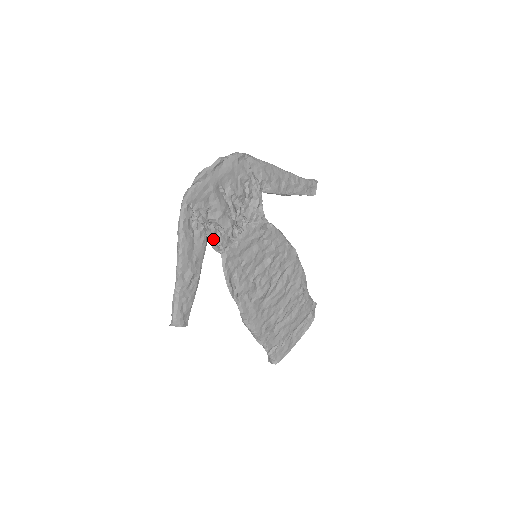
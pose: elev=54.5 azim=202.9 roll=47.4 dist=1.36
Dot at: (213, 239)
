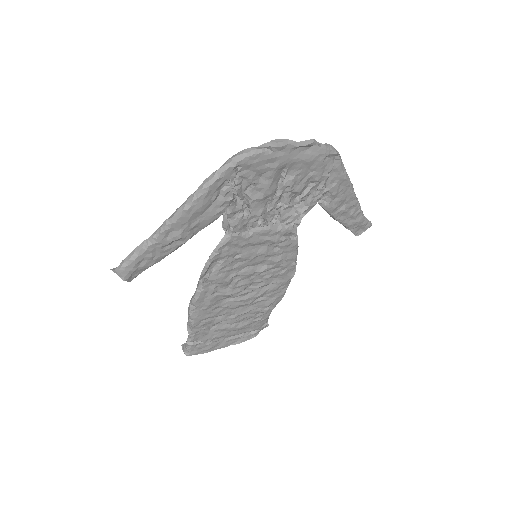
Dot at: (231, 216)
